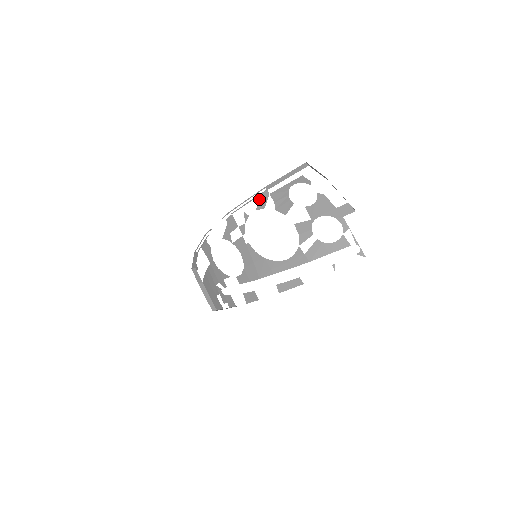
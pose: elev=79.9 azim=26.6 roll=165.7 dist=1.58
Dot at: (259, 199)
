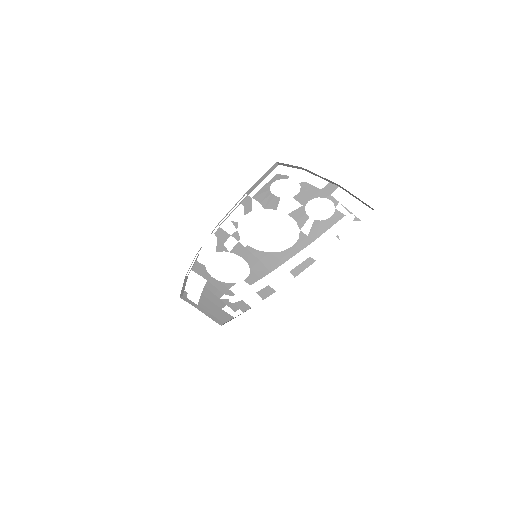
Dot at: (243, 205)
